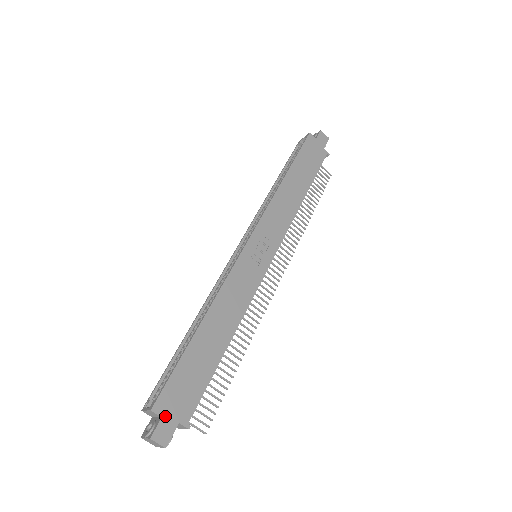
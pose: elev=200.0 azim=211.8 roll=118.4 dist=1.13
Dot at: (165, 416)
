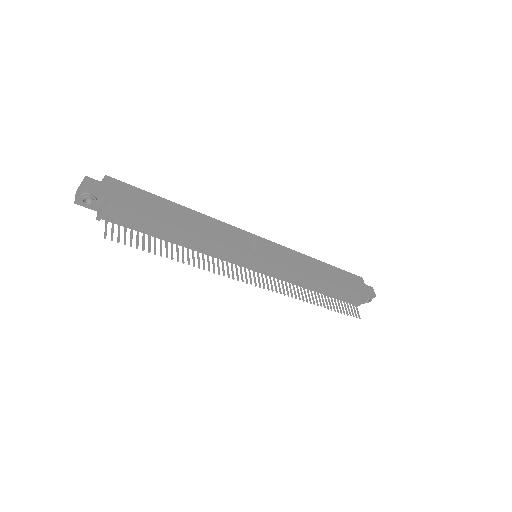
Dot at: (107, 186)
